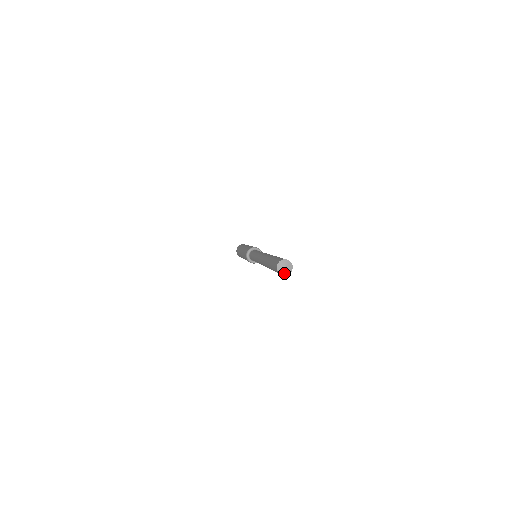
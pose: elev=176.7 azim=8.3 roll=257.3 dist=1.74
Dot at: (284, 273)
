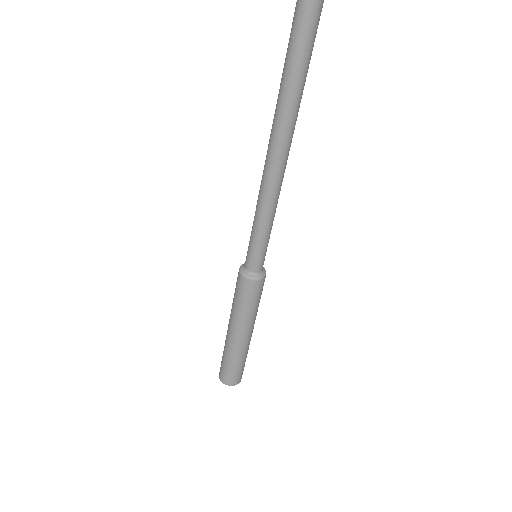
Dot at: out of frame
